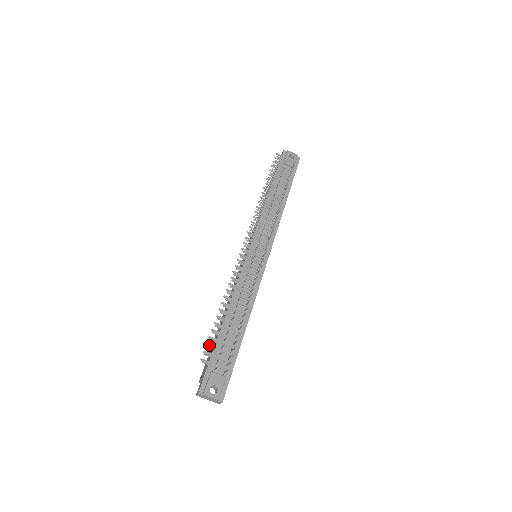
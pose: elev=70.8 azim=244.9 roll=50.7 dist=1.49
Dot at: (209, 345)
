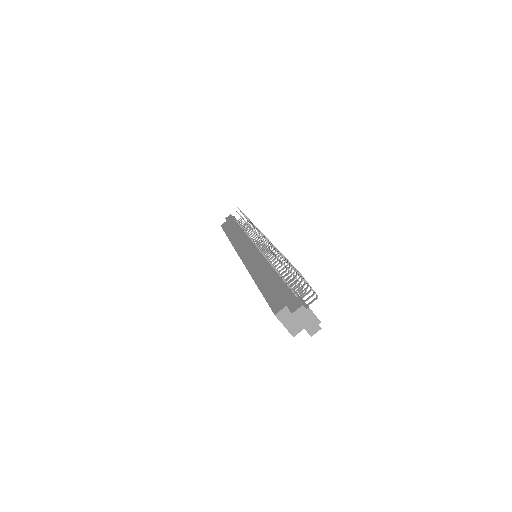
Dot at: occluded
